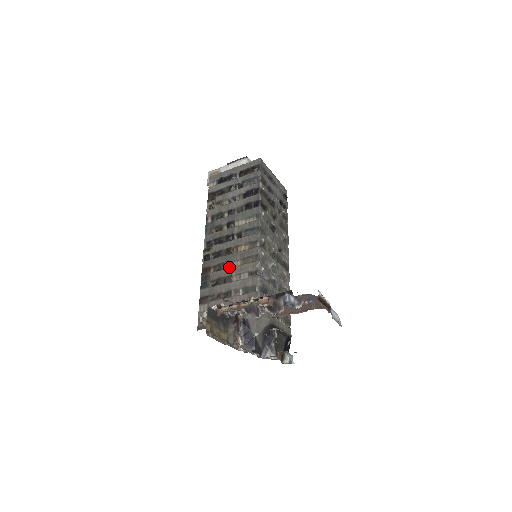
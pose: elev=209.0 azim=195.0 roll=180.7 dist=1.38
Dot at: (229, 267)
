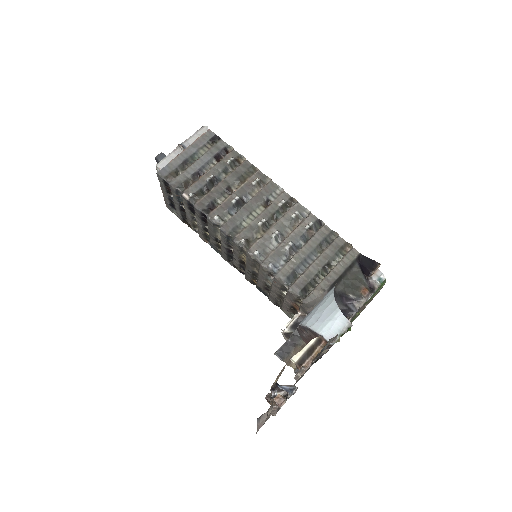
Dot at: (257, 276)
